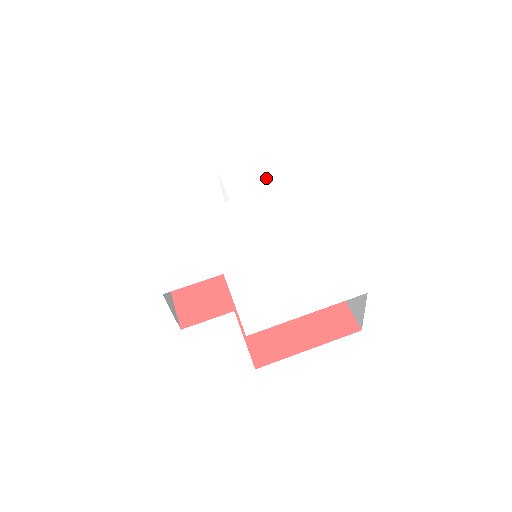
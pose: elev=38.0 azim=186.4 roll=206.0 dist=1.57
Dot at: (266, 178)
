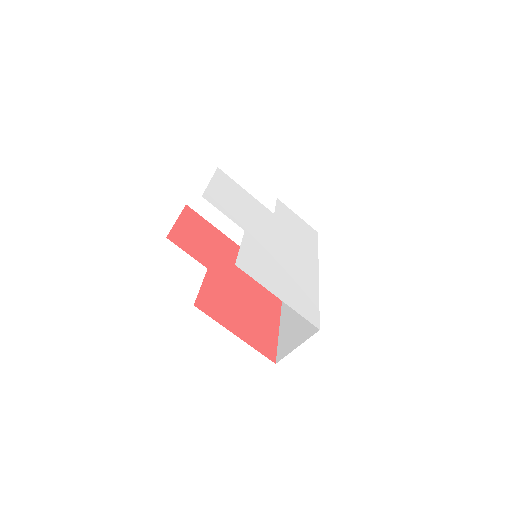
Dot at: (301, 230)
